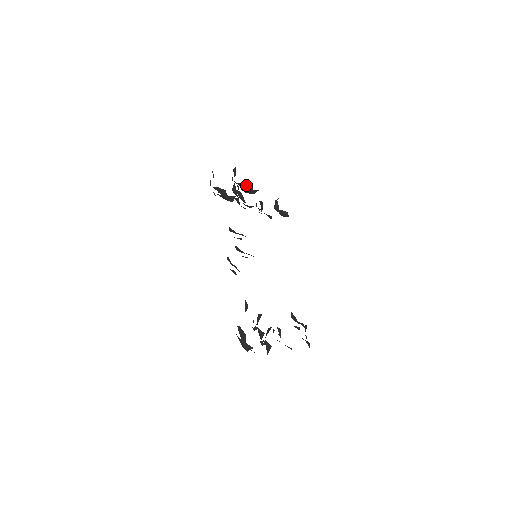
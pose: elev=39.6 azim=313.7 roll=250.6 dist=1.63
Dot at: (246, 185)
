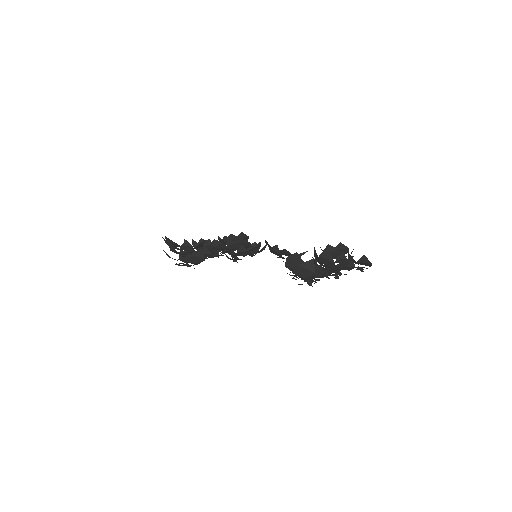
Dot at: occluded
